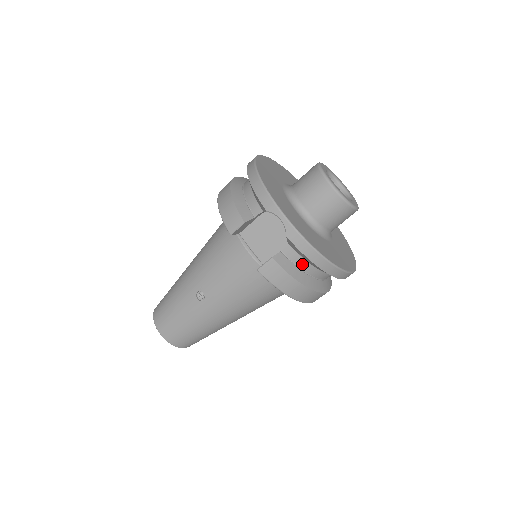
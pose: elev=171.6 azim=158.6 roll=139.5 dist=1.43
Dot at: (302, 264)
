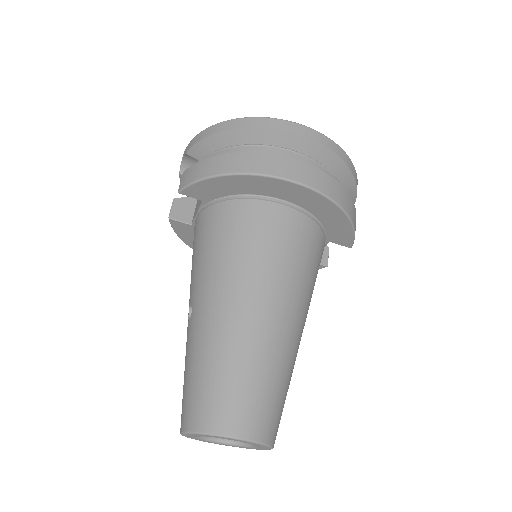
Dot at: occluded
